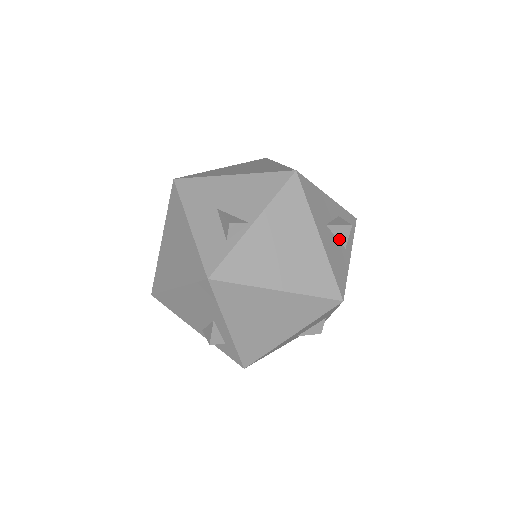
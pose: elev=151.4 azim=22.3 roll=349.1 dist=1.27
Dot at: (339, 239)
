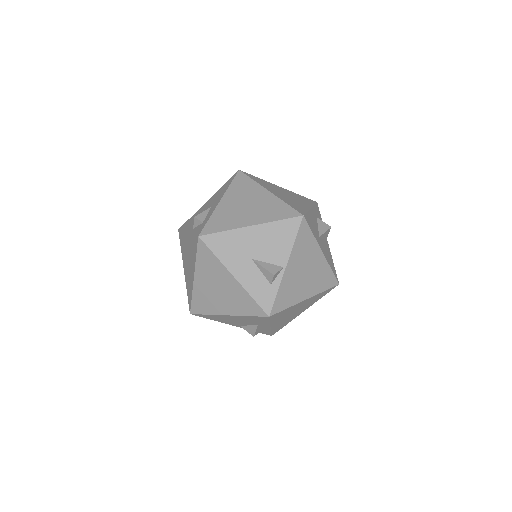
Dot at: (324, 238)
